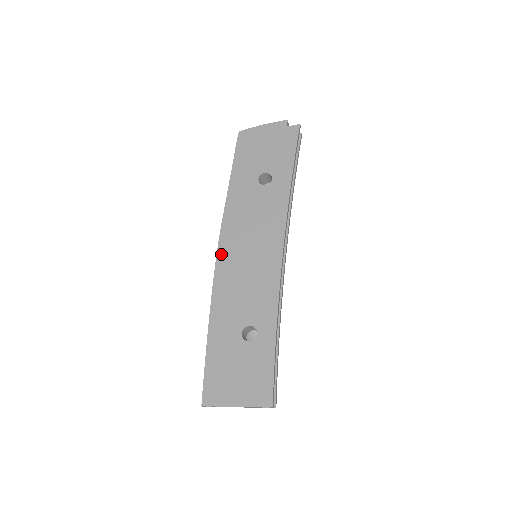
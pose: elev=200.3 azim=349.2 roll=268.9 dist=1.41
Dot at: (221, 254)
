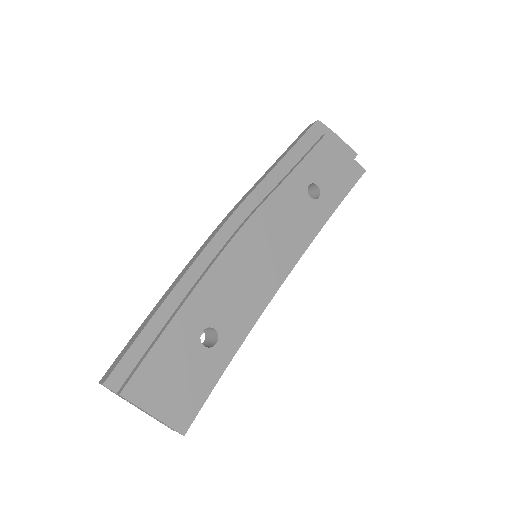
Dot at: (230, 226)
